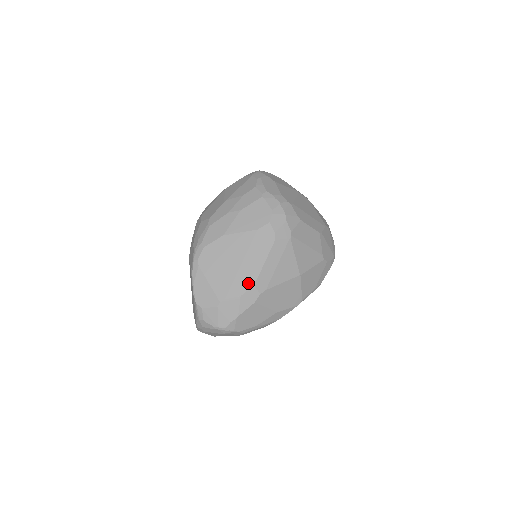
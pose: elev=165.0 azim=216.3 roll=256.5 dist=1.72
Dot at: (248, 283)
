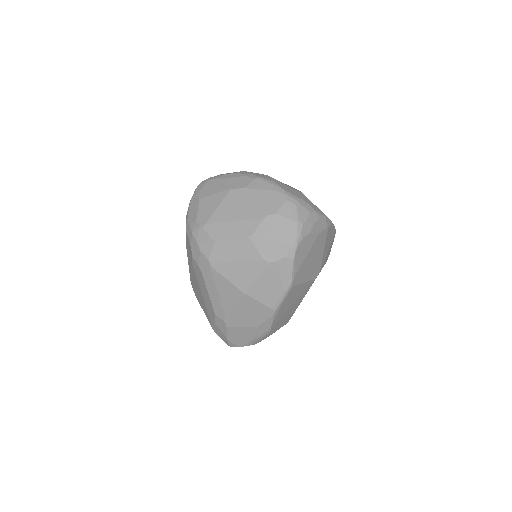
Dot at: (212, 313)
